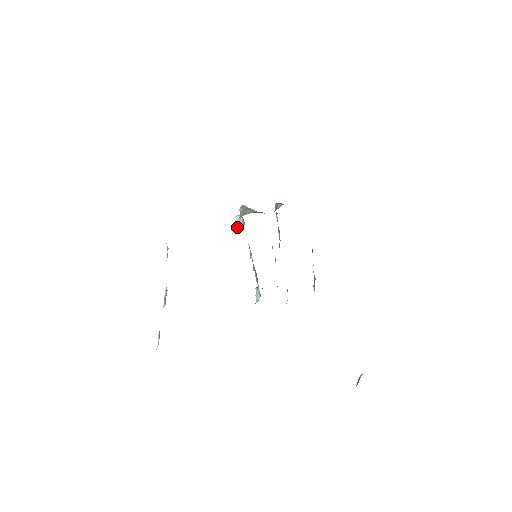
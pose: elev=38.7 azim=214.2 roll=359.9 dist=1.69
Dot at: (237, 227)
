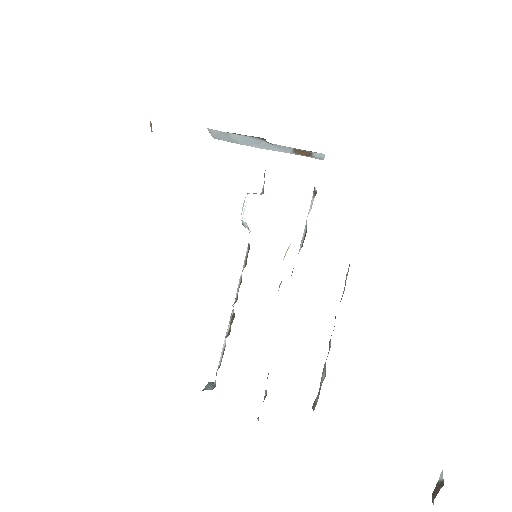
Dot at: occluded
